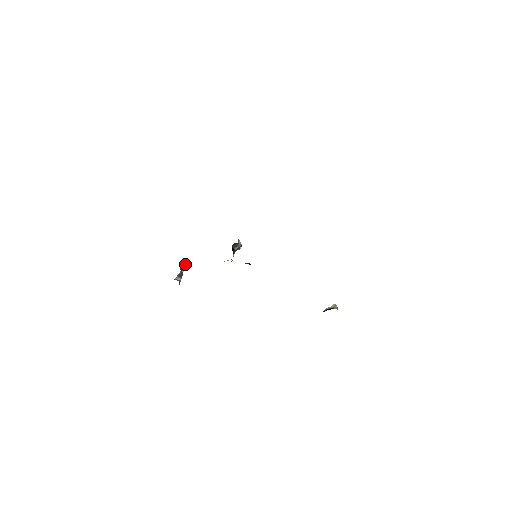
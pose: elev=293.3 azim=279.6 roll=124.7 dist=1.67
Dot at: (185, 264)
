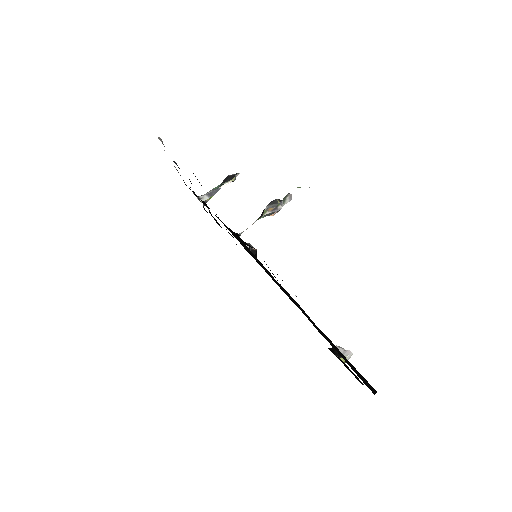
Dot at: (232, 176)
